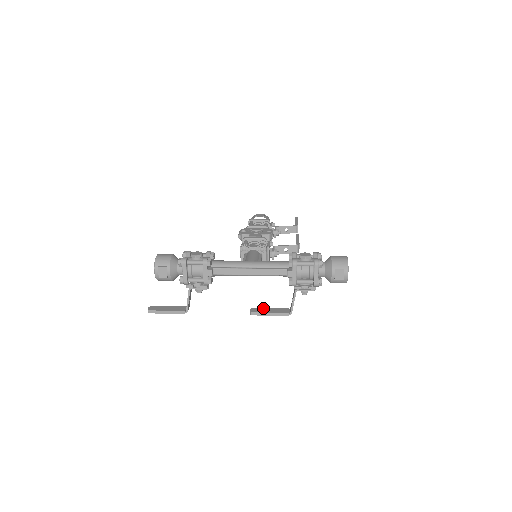
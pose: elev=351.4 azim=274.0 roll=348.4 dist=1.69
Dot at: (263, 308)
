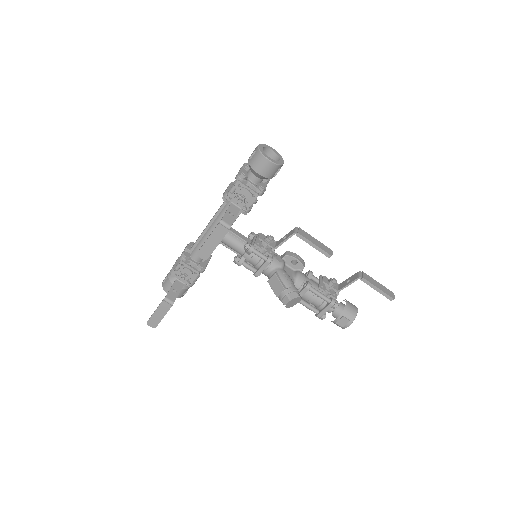
Dot at: (213, 248)
